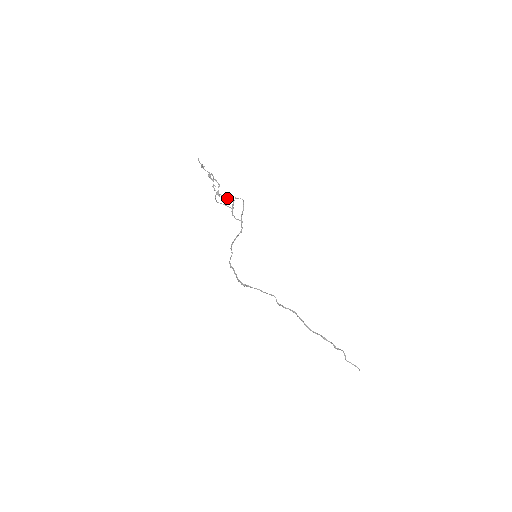
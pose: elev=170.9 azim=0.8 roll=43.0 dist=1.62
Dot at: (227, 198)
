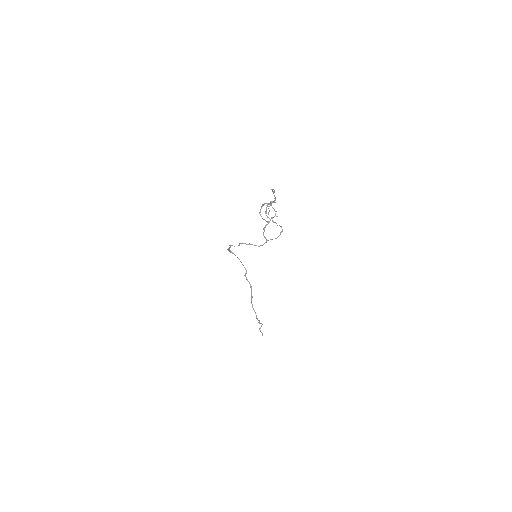
Dot at: occluded
